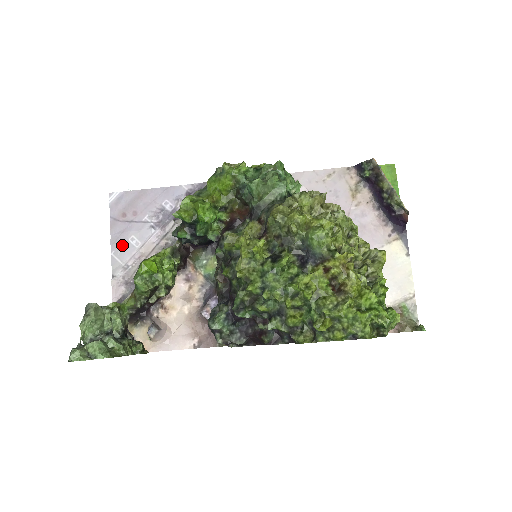
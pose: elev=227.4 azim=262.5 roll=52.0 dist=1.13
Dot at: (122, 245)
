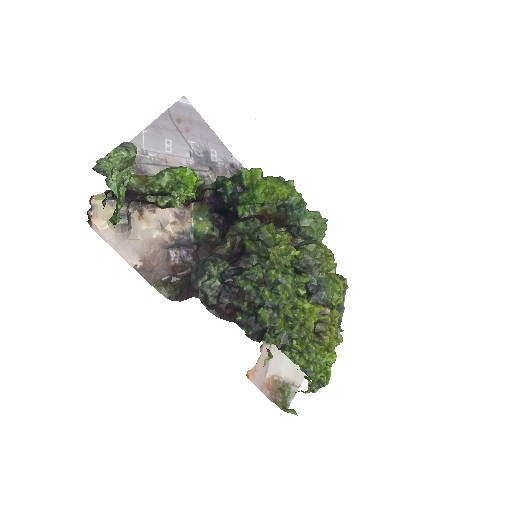
Dot at: (157, 136)
